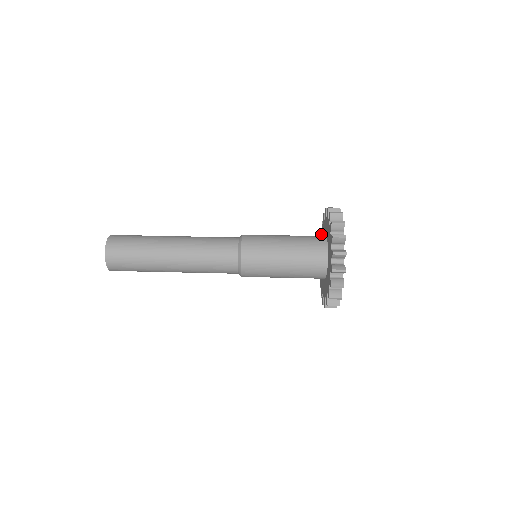
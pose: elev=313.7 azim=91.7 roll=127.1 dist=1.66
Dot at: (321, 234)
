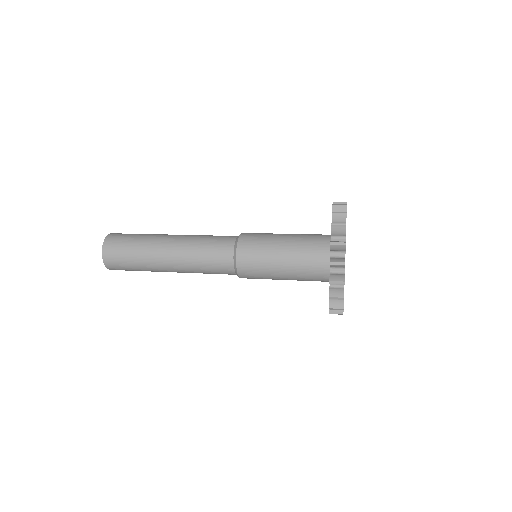
Dot at: occluded
